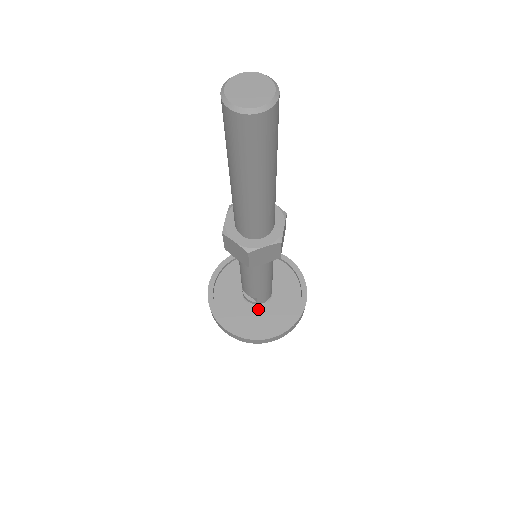
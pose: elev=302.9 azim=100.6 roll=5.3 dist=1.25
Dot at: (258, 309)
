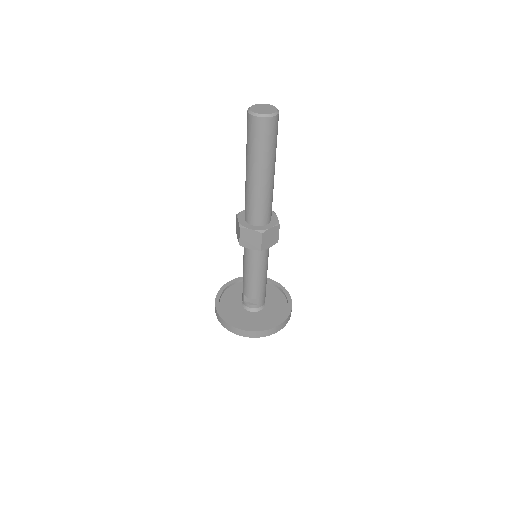
Dot at: (259, 313)
